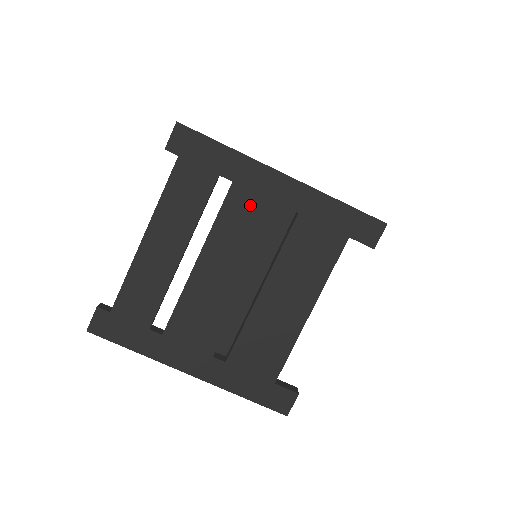
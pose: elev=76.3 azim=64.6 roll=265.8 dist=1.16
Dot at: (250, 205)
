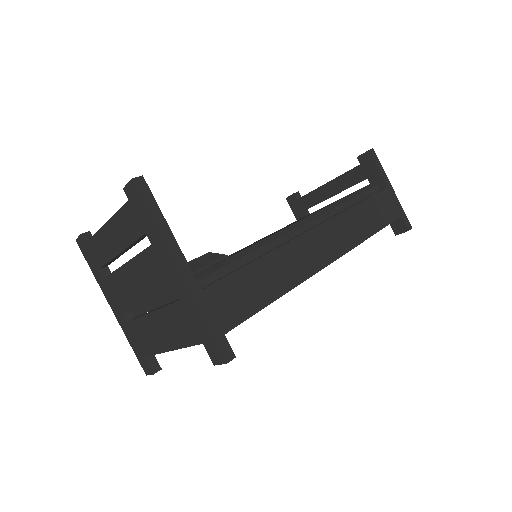
Dot at: (157, 267)
